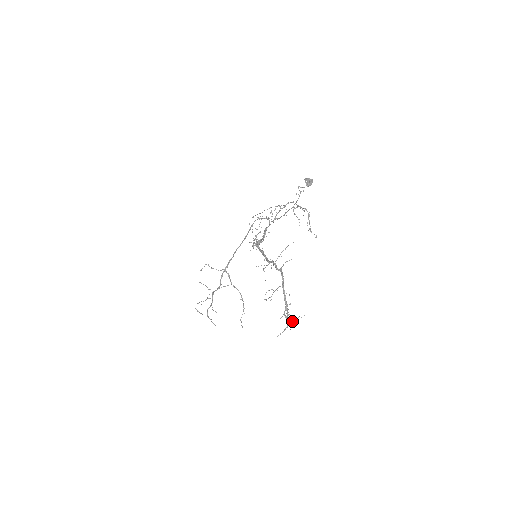
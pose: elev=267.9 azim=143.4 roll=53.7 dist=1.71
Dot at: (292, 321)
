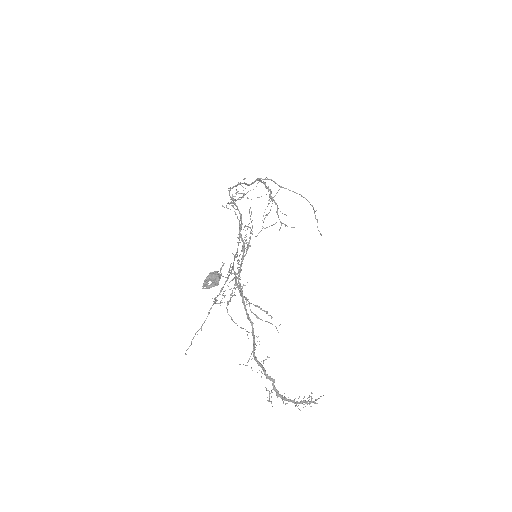
Dot at: occluded
